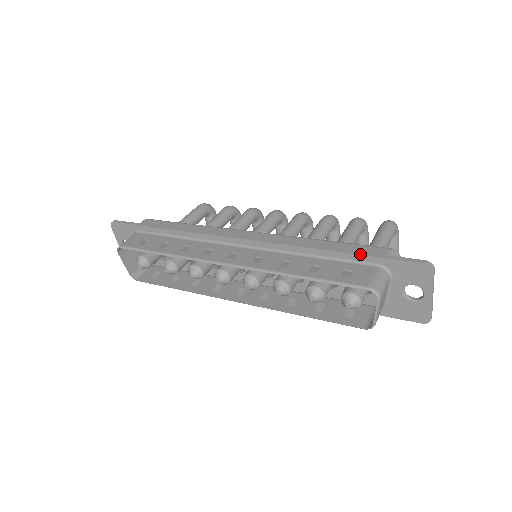
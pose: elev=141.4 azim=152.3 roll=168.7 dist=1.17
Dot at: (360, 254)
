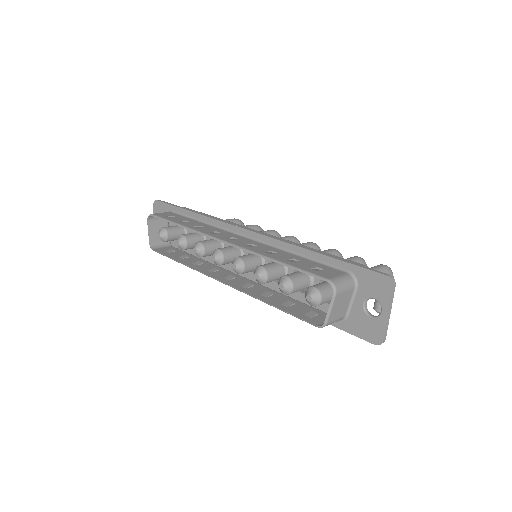
Dot at: (336, 258)
